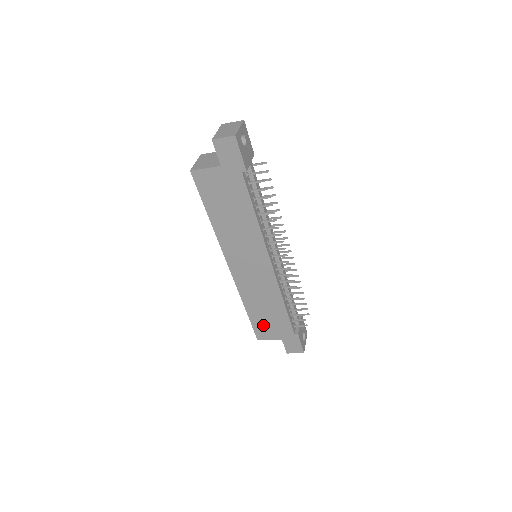
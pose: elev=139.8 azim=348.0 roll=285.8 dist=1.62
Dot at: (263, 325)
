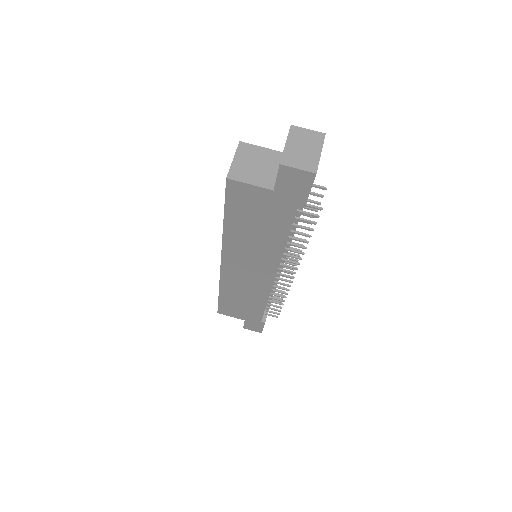
Dot at: (231, 307)
